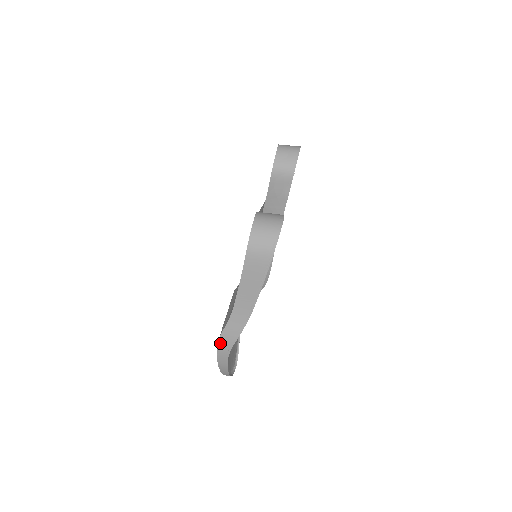
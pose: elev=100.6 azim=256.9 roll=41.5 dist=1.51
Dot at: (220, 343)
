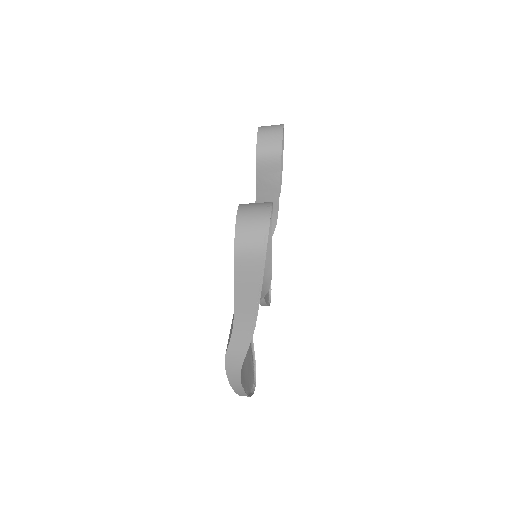
Dot at: (227, 363)
